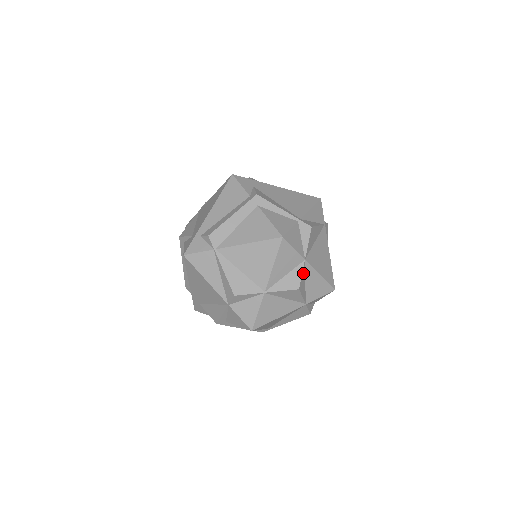
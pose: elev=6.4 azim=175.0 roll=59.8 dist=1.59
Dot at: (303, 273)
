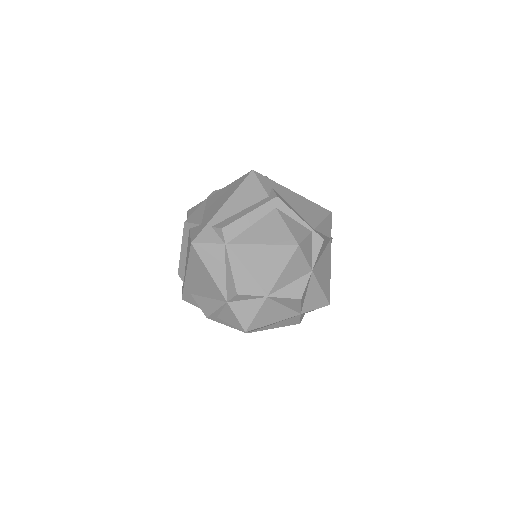
Dot at: (307, 284)
